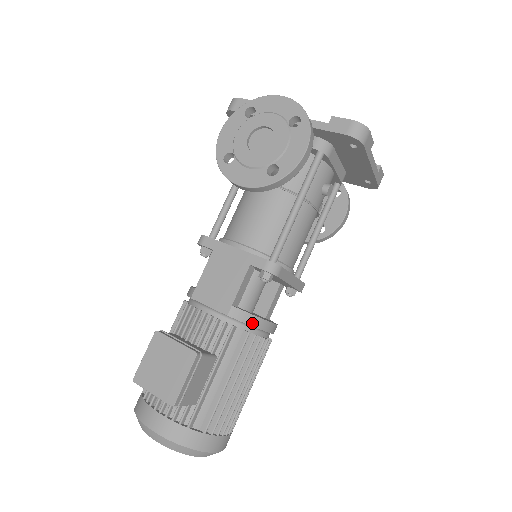
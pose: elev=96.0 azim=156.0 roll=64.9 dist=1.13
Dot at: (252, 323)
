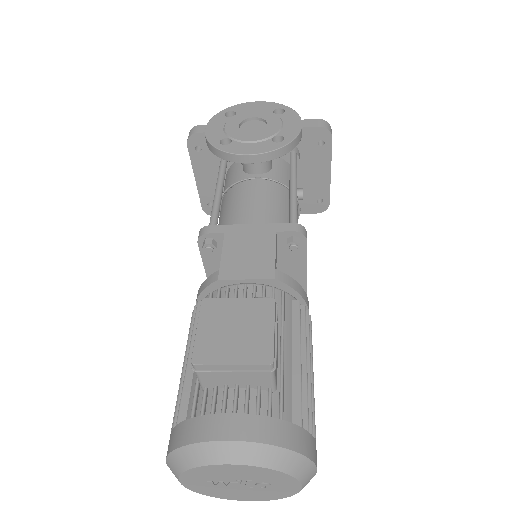
Dot at: (298, 291)
